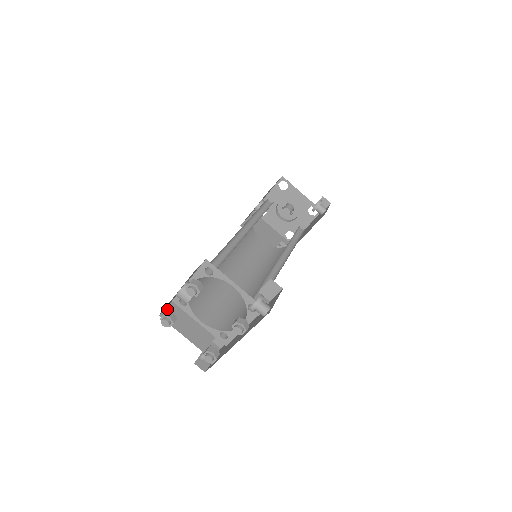
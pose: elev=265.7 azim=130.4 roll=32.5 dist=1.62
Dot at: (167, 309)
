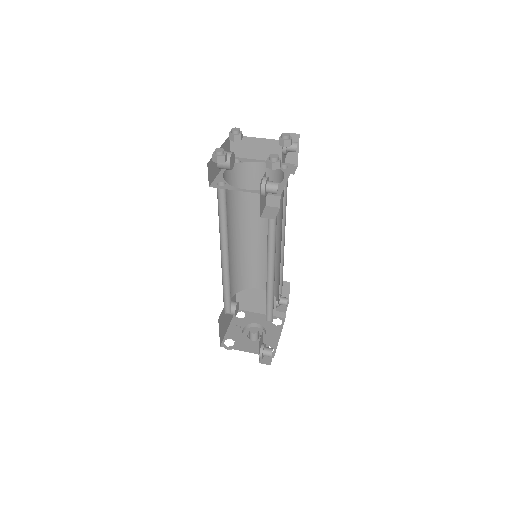
Dot at: occluded
